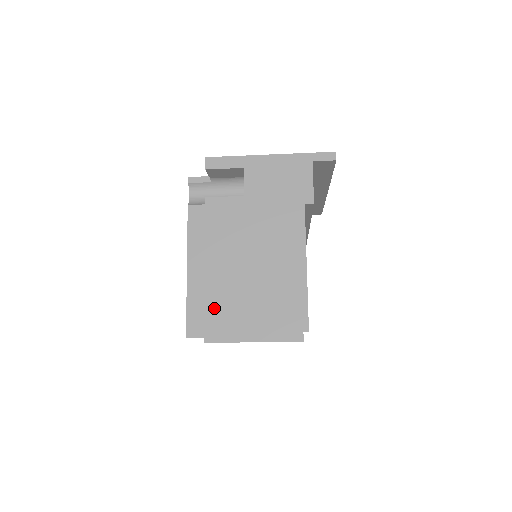
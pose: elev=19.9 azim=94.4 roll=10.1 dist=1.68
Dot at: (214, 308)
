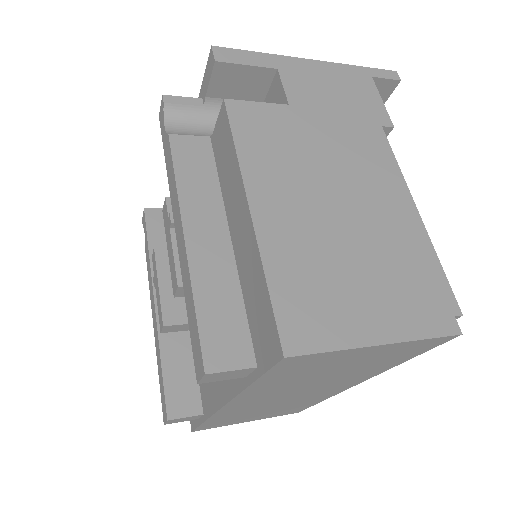
Dot at: (286, 283)
